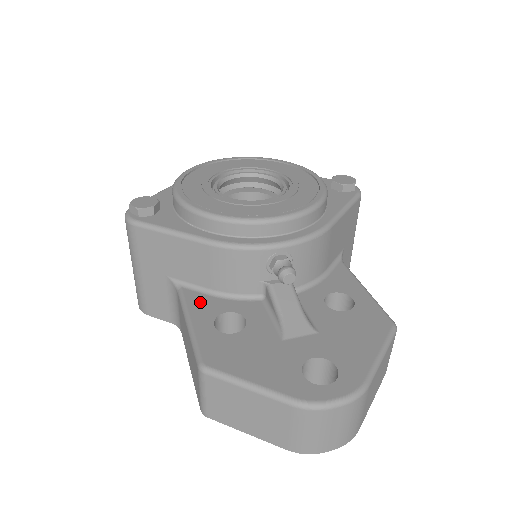
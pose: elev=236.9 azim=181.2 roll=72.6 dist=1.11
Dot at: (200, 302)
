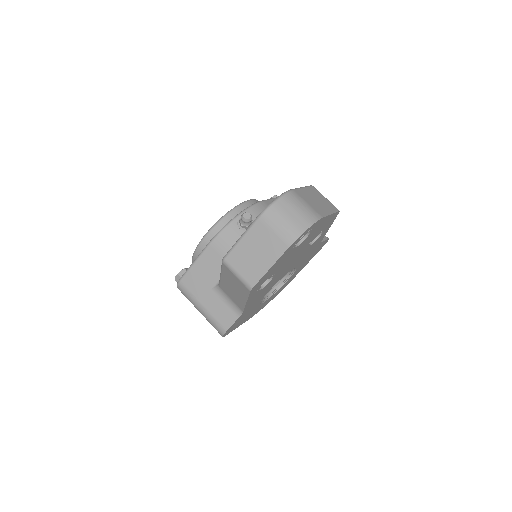
Dot at: occluded
